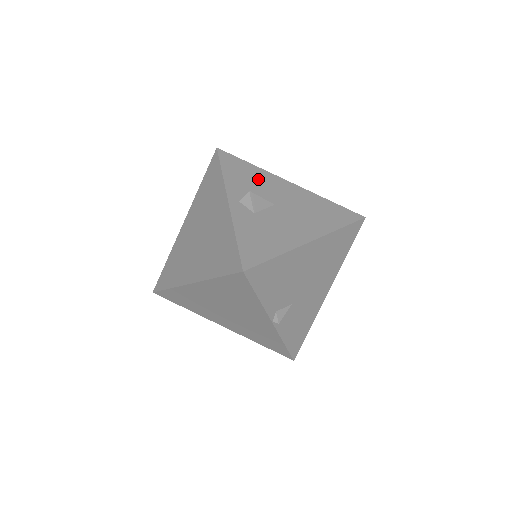
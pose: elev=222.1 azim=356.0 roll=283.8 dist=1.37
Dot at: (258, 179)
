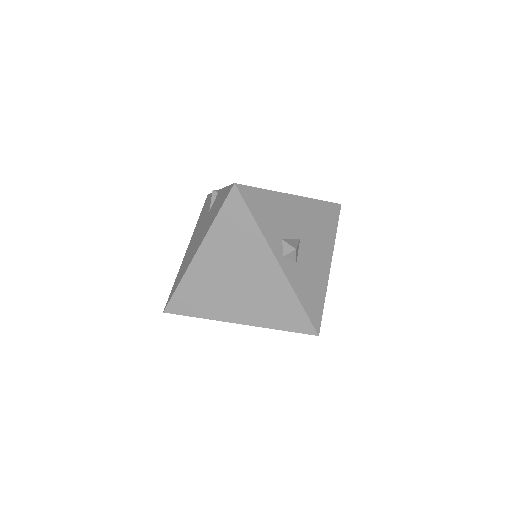
Dot at: (278, 211)
